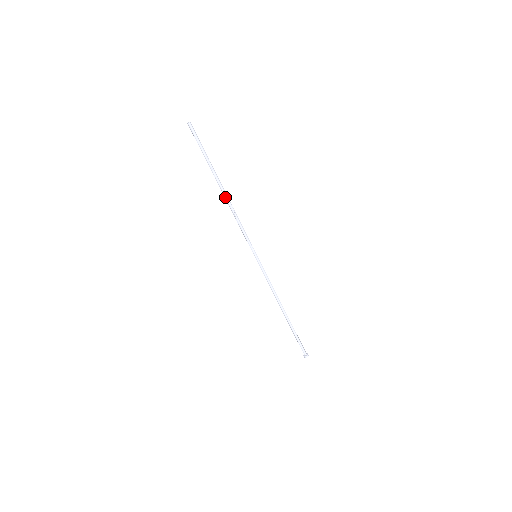
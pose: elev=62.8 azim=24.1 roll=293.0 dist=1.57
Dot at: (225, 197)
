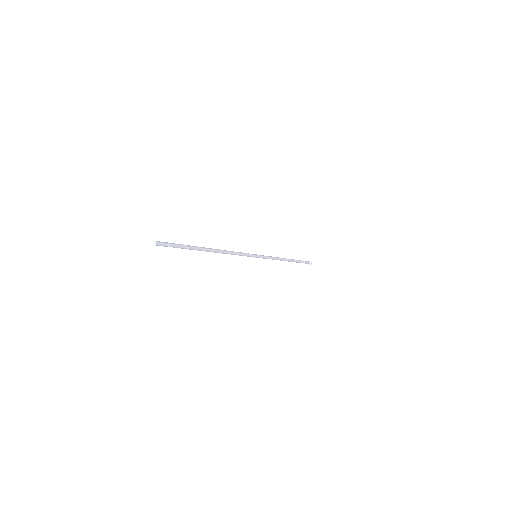
Dot at: occluded
